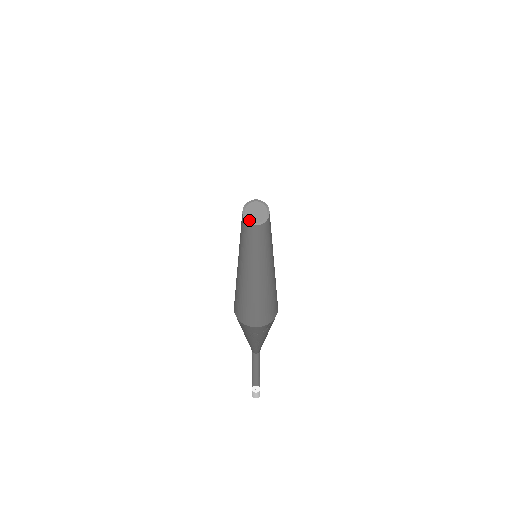
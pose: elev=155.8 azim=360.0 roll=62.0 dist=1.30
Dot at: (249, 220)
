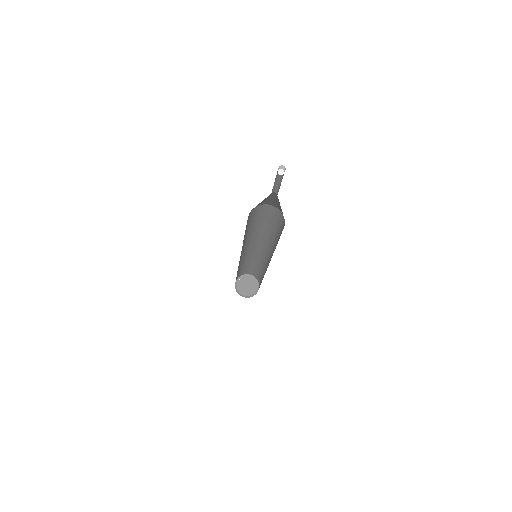
Dot at: (238, 289)
